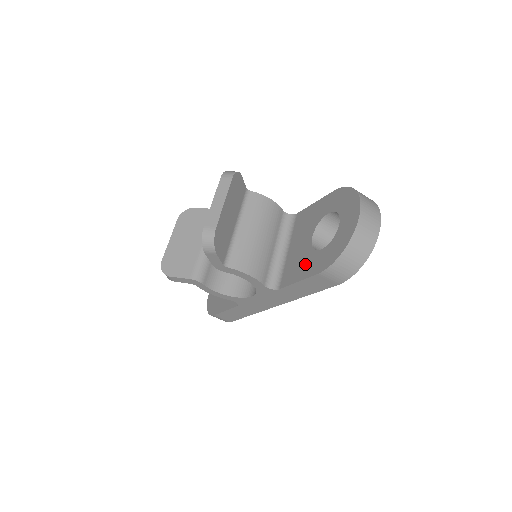
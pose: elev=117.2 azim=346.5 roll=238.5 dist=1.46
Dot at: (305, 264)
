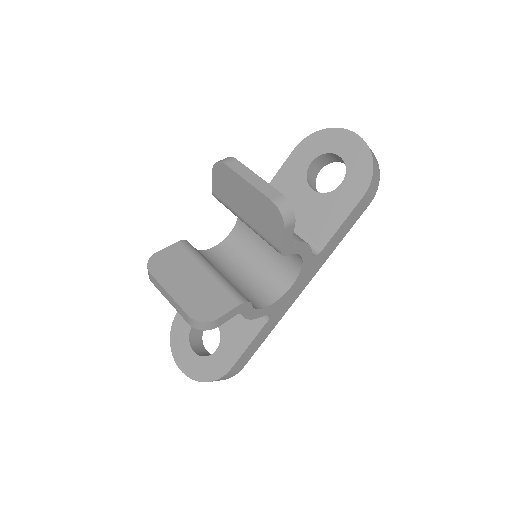
Dot at: (334, 207)
